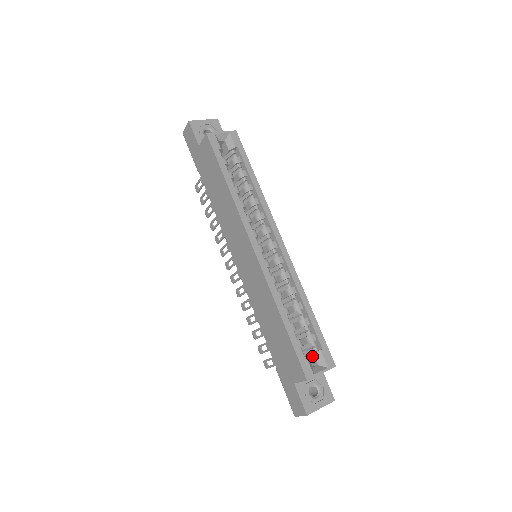
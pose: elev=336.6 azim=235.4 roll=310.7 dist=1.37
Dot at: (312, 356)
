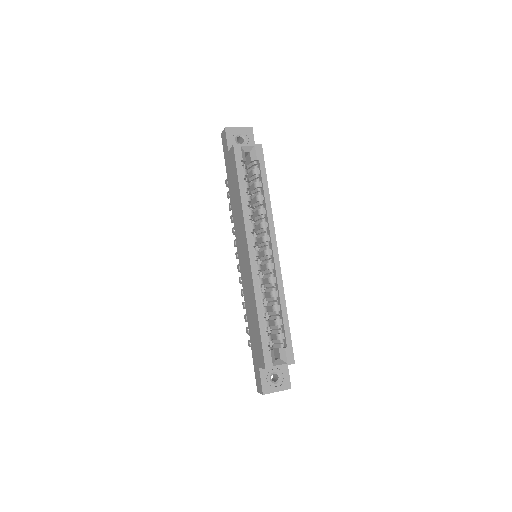
Dot at: (278, 350)
